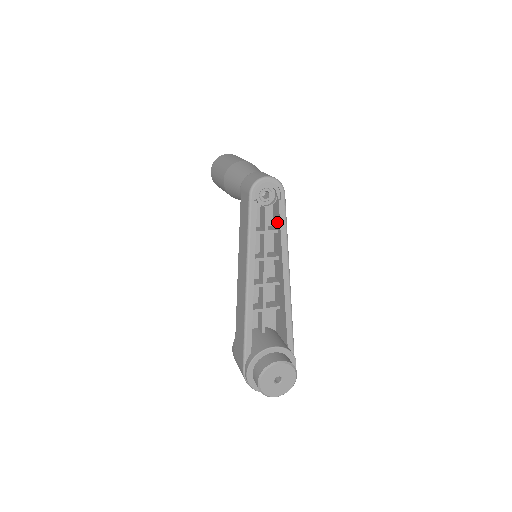
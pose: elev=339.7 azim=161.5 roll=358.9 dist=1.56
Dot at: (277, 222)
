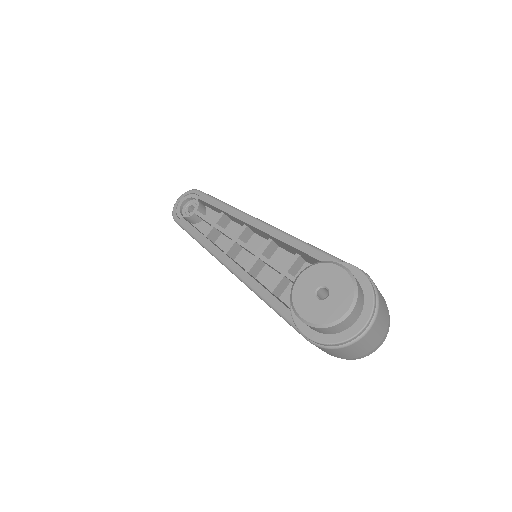
Dot at: (217, 210)
